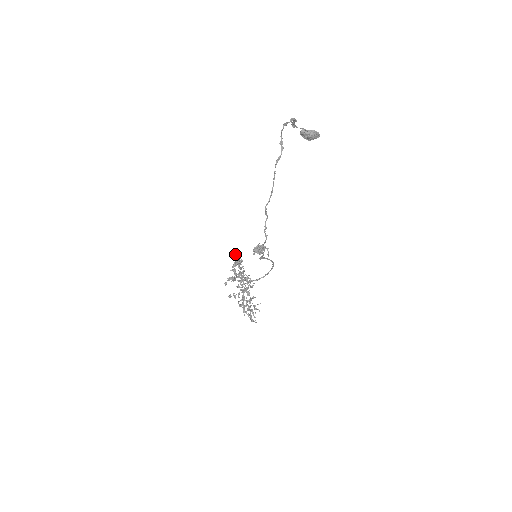
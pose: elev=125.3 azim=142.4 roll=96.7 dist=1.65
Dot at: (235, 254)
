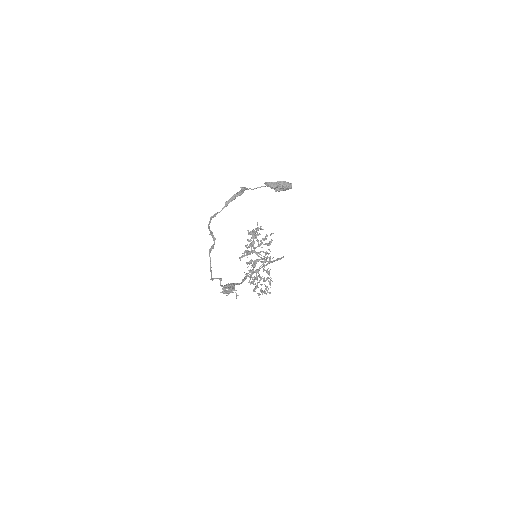
Dot at: (249, 233)
